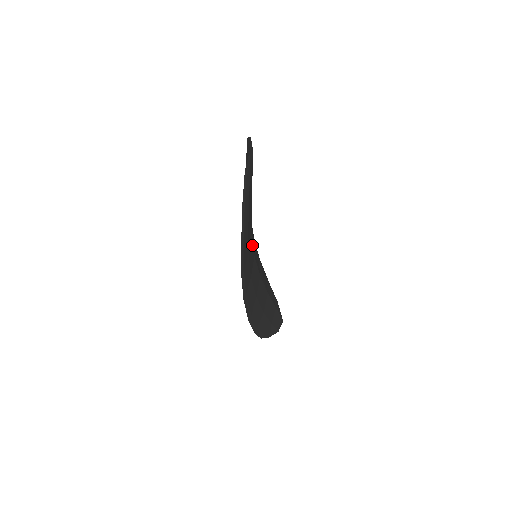
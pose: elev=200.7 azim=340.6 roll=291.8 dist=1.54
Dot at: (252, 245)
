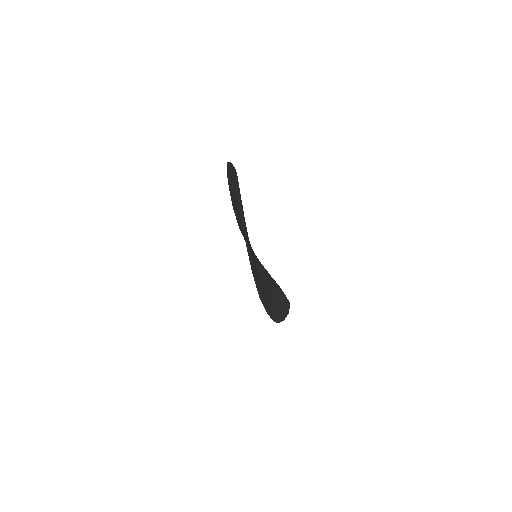
Dot at: (251, 248)
